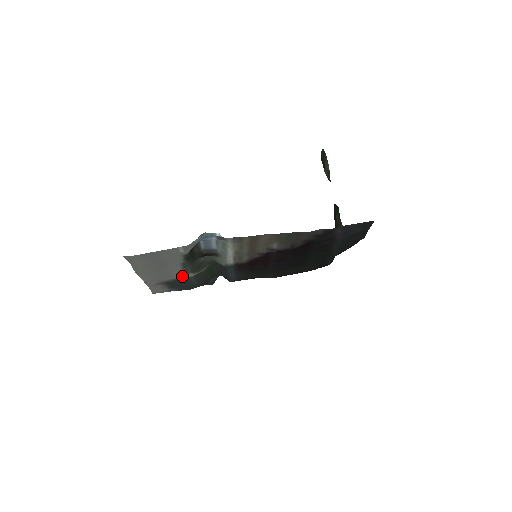
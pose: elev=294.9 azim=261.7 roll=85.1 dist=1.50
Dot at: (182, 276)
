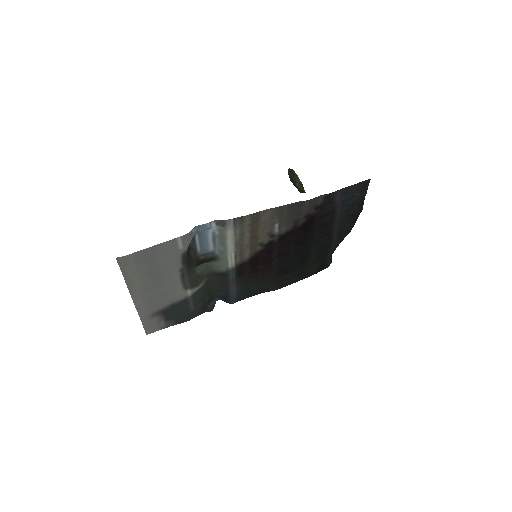
Dot at: (180, 295)
